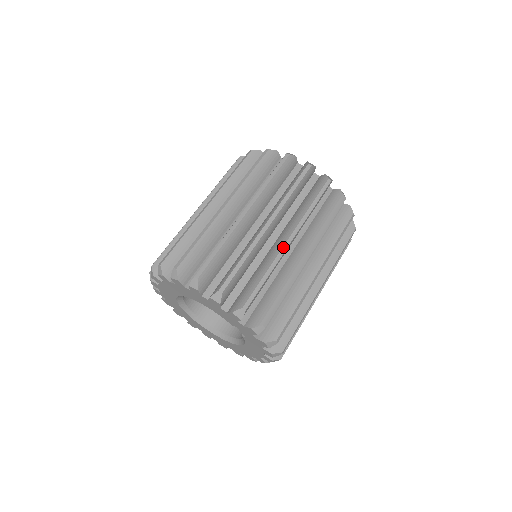
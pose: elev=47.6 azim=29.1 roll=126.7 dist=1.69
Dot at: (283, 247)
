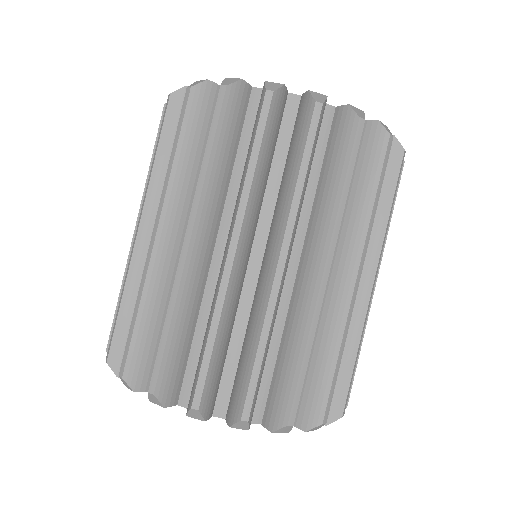
Dot at: (224, 270)
